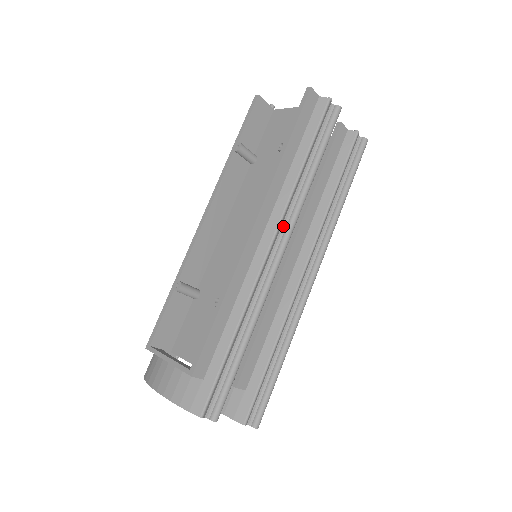
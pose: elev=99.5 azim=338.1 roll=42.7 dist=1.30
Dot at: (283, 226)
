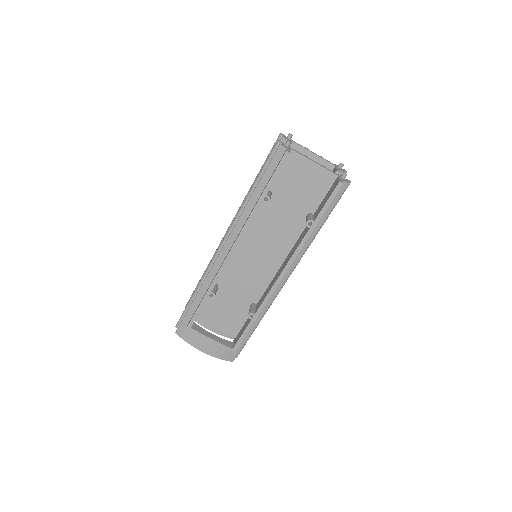
Dot at: occluded
